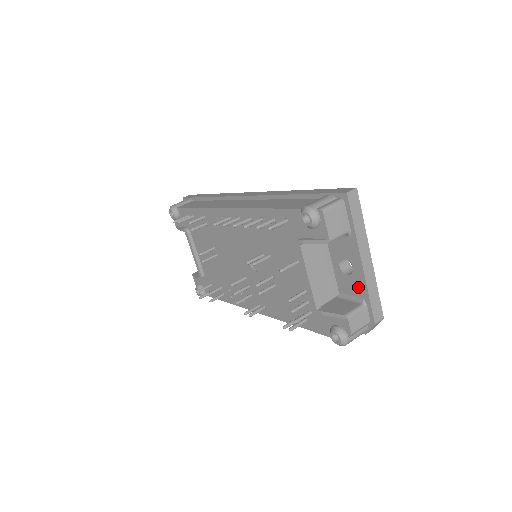
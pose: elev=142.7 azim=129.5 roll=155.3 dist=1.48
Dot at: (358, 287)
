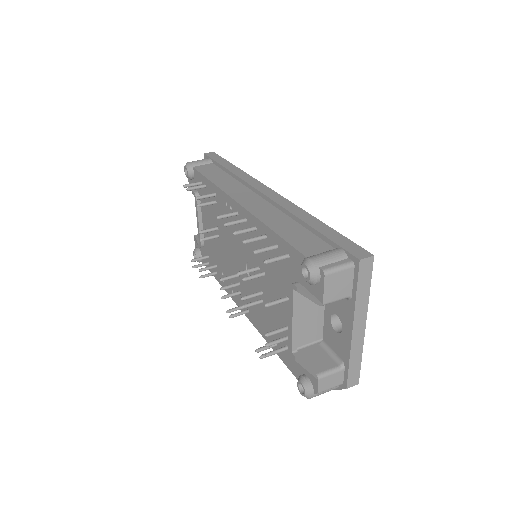
Dot at: (342, 348)
